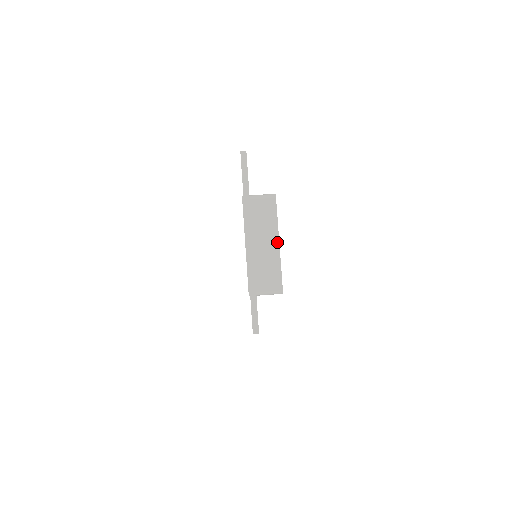
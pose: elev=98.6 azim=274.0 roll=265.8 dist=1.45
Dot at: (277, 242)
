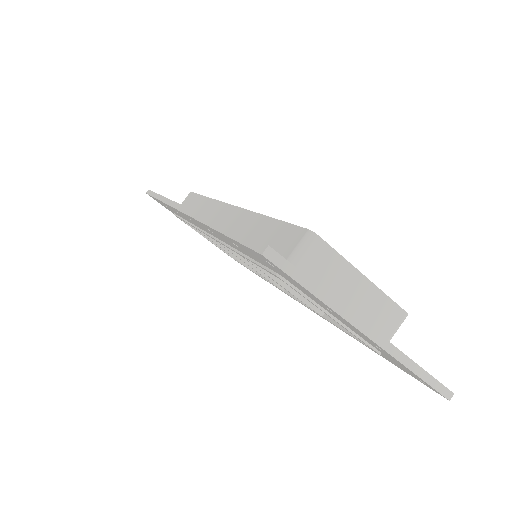
Dot at: (363, 279)
